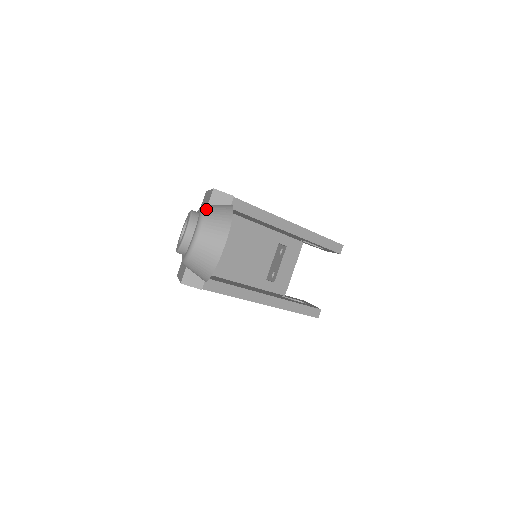
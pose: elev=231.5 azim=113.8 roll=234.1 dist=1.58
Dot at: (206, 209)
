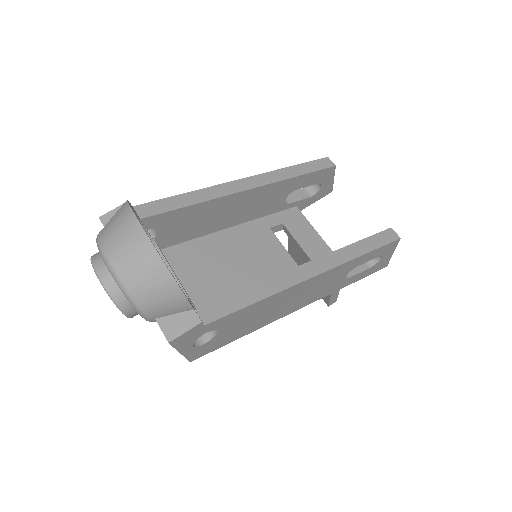
Dot at: occluded
